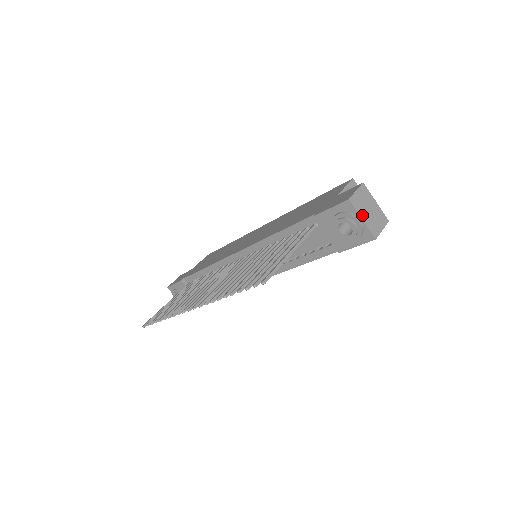
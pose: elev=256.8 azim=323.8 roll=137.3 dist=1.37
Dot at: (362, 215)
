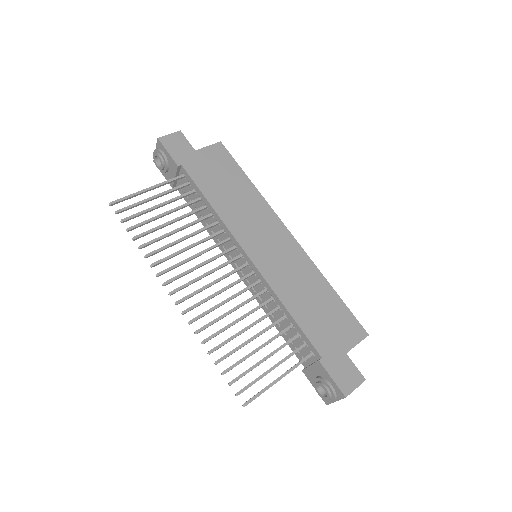
Dot at: (339, 399)
